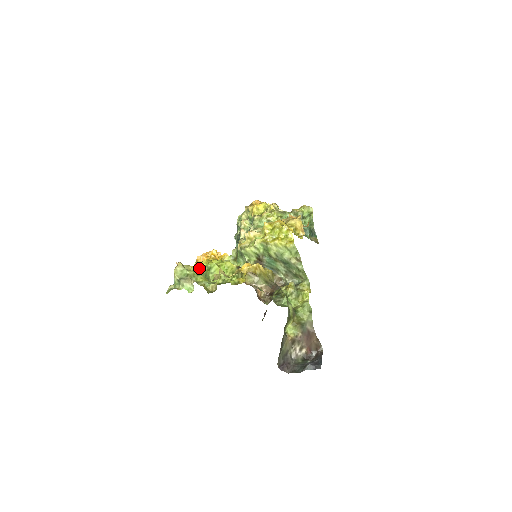
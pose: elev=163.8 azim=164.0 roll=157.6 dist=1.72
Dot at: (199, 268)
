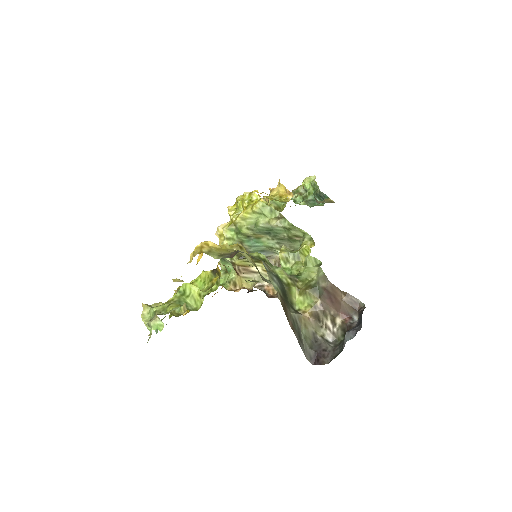
Dot at: (170, 299)
